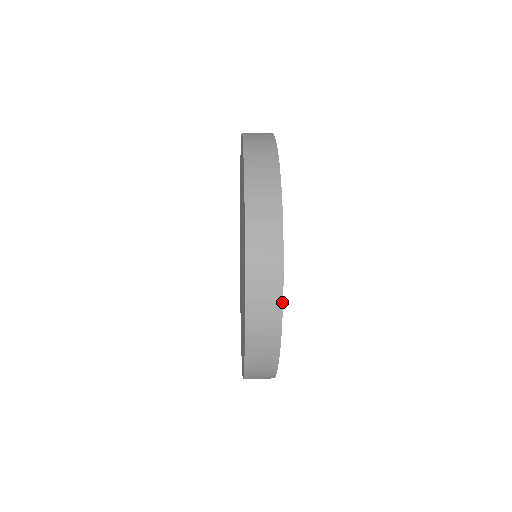
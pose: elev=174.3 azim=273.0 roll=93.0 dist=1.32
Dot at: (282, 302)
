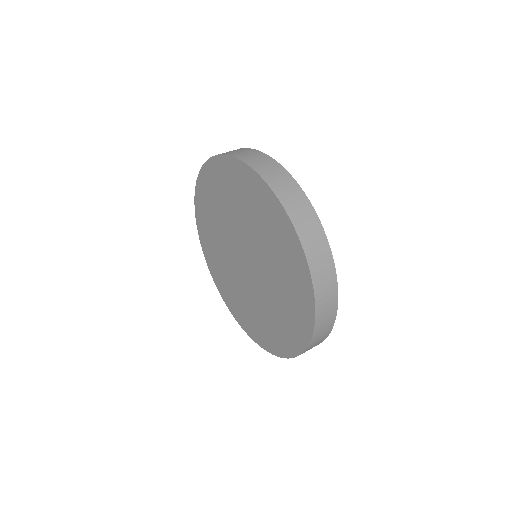
Dot at: occluded
